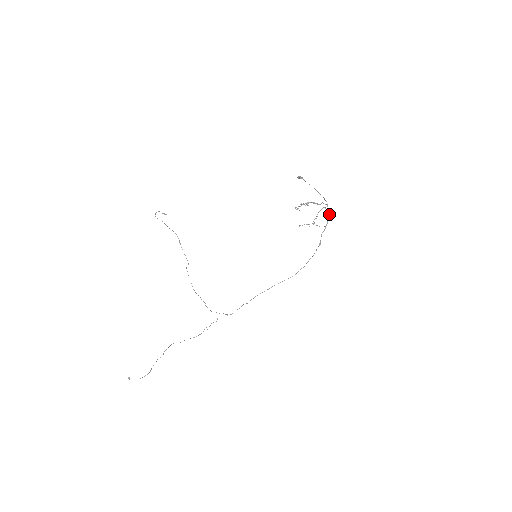
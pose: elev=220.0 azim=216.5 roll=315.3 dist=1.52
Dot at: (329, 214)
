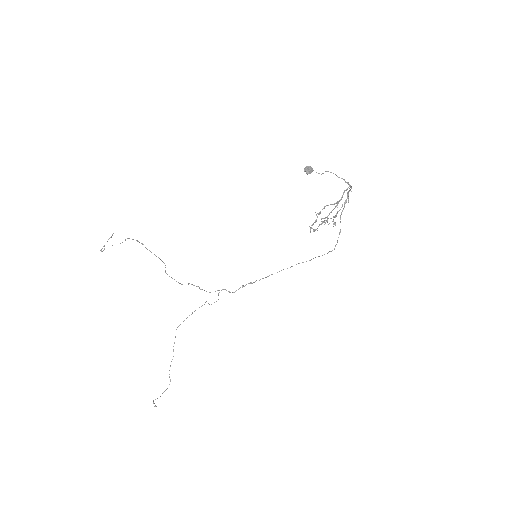
Dot at: occluded
